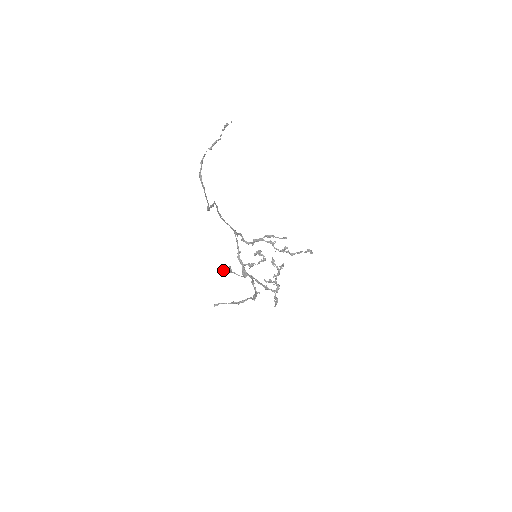
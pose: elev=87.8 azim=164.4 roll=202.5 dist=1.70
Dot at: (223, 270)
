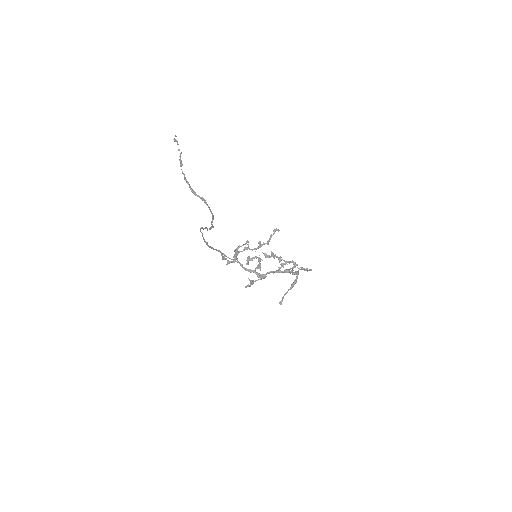
Dot at: occluded
